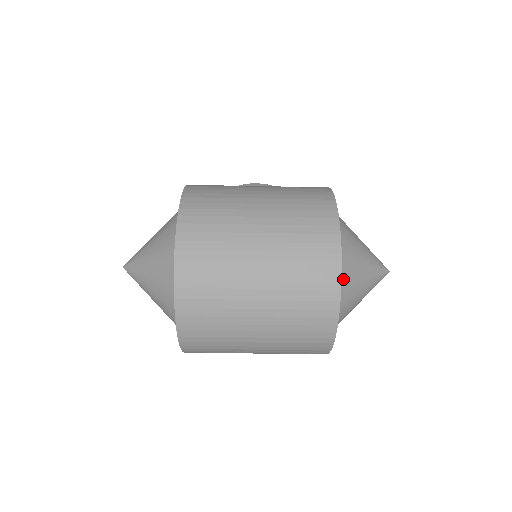
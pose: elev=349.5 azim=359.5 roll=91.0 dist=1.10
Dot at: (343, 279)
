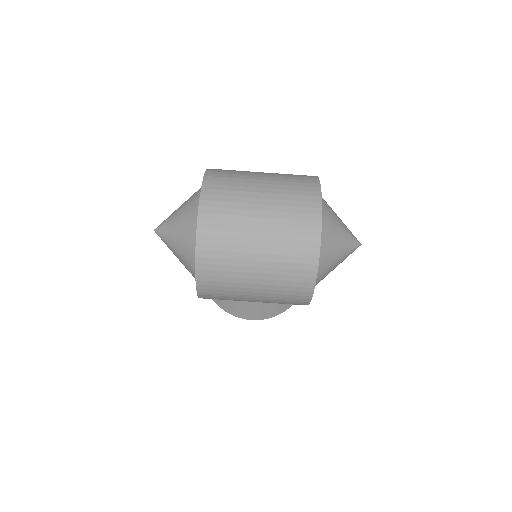
Dot at: (324, 220)
